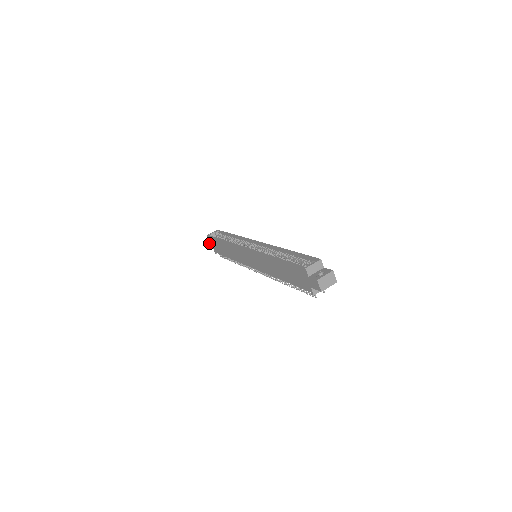
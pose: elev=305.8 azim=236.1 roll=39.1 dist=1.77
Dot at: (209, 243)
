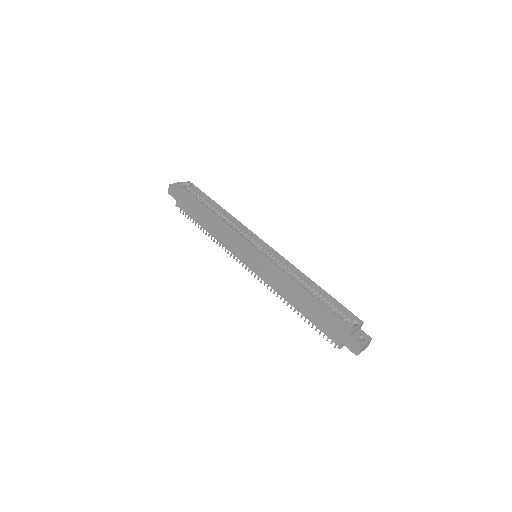
Dot at: (173, 191)
